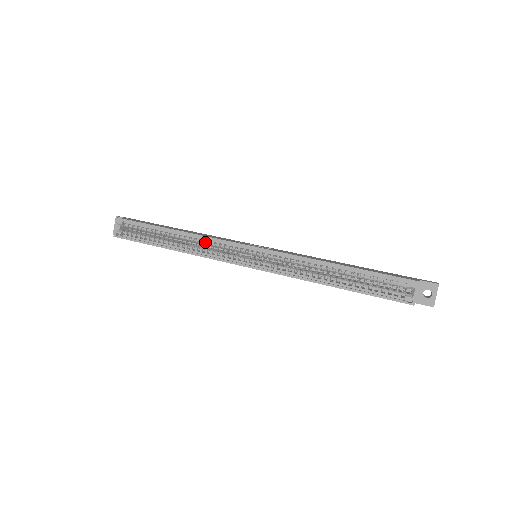
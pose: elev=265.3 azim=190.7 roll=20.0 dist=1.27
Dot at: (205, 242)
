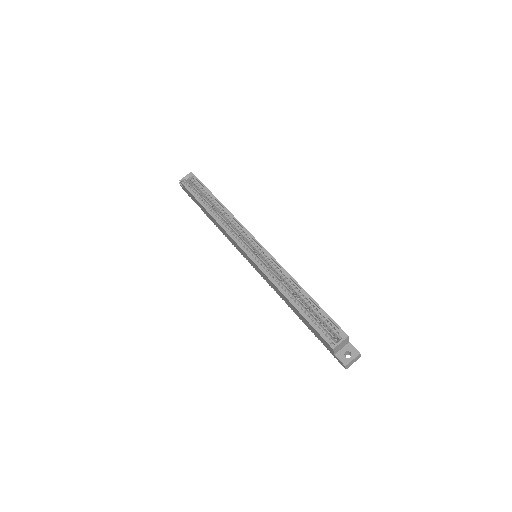
Dot at: (232, 222)
